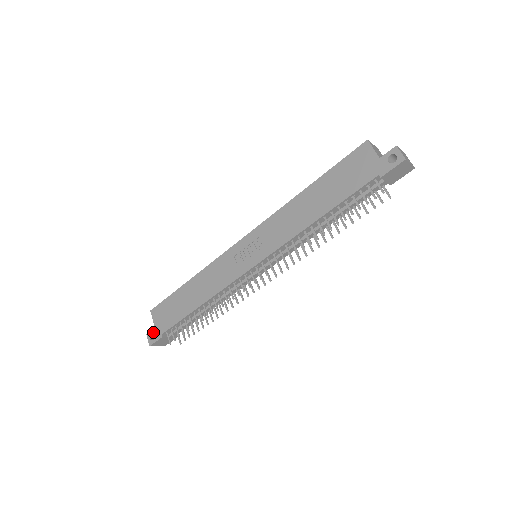
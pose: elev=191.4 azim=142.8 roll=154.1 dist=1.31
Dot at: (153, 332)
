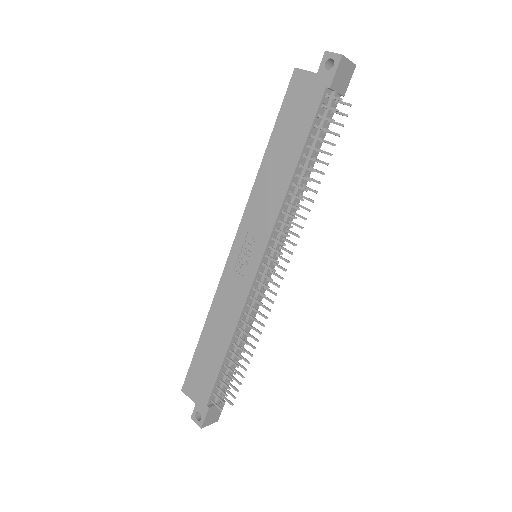
Dot at: (196, 410)
